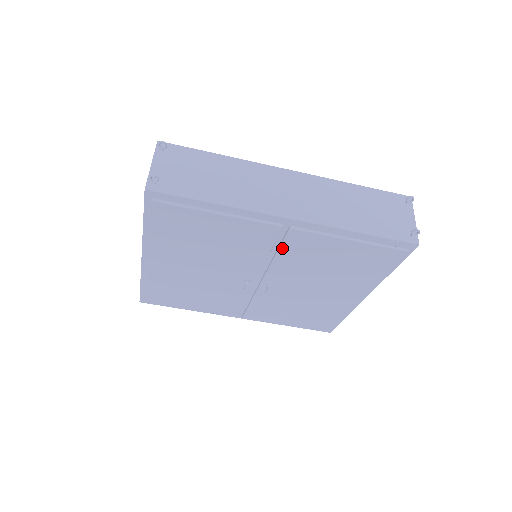
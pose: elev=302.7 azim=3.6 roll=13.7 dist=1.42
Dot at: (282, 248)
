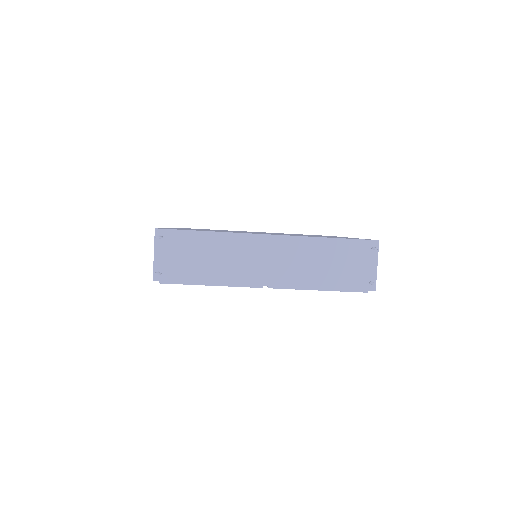
Dot at: occluded
